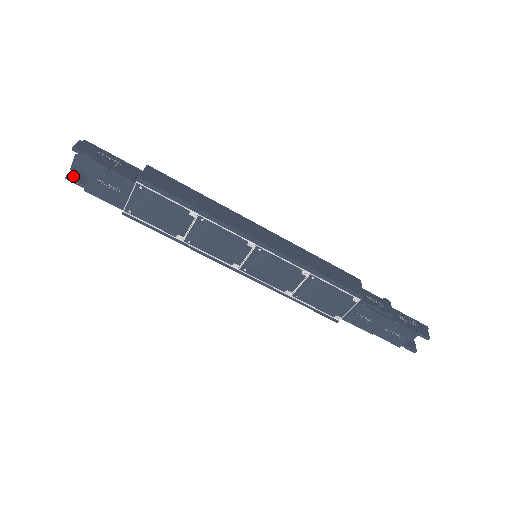
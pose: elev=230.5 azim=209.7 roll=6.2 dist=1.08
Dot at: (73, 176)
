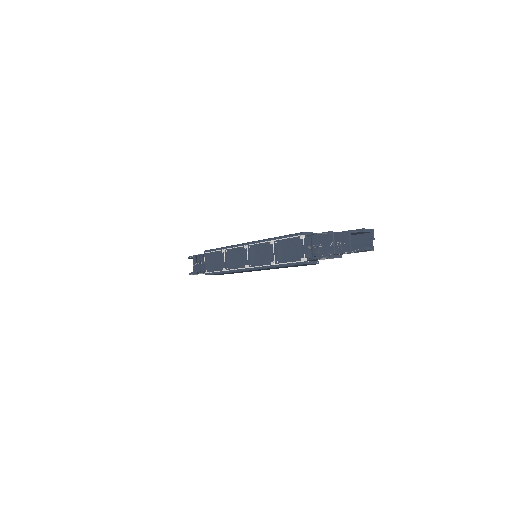
Dot at: (192, 272)
